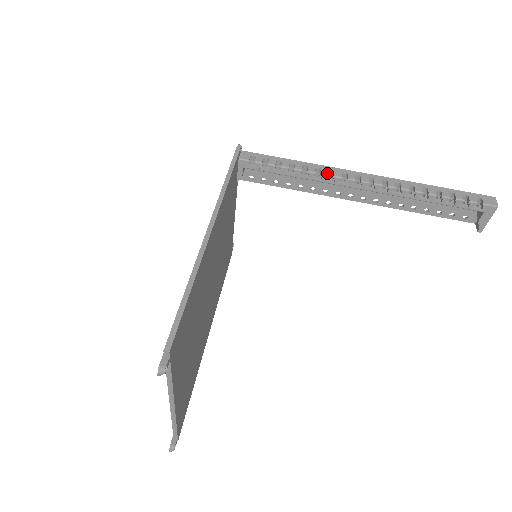
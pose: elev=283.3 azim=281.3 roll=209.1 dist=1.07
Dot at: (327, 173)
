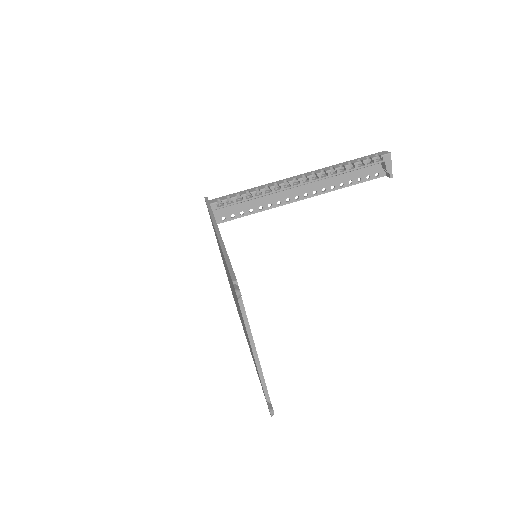
Dot at: (273, 185)
